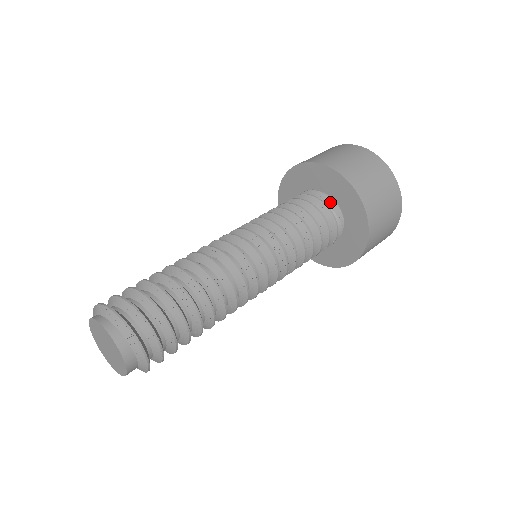
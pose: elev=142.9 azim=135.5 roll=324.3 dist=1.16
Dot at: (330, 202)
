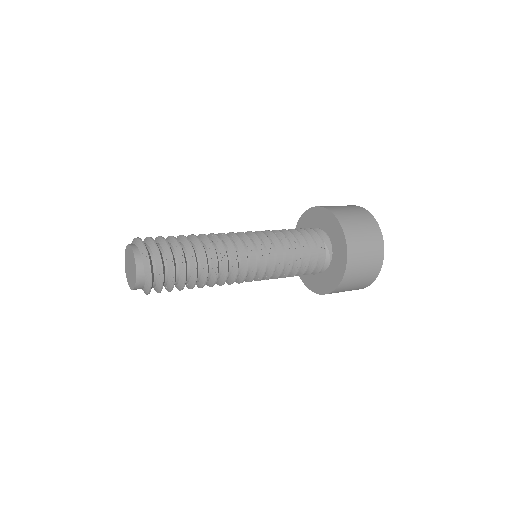
Dot at: (325, 238)
